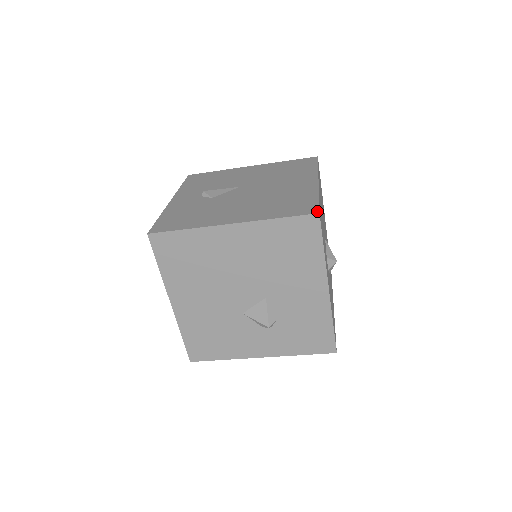
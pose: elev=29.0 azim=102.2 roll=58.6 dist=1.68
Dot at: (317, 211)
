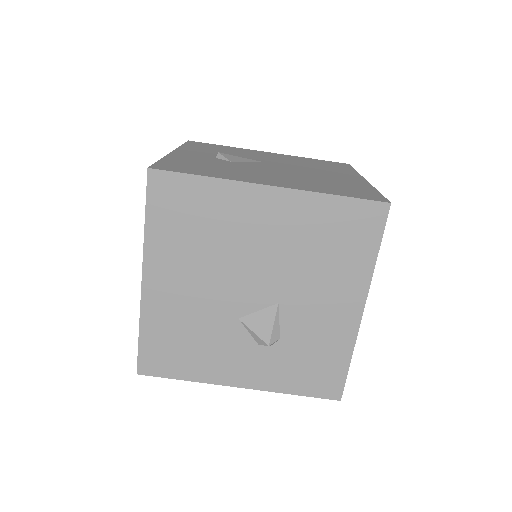
Dot at: (387, 200)
